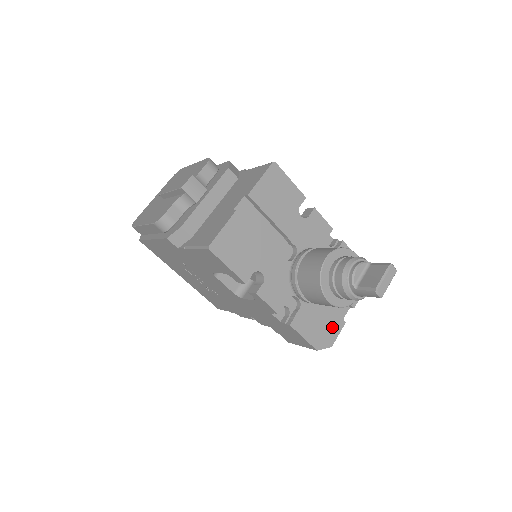
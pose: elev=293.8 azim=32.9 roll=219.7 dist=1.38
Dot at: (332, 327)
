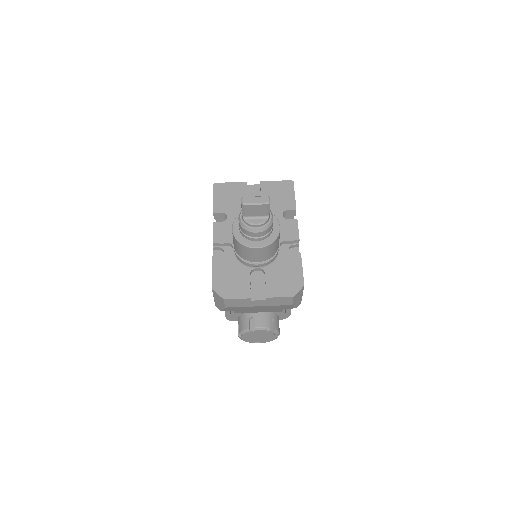
Dot at: (237, 289)
